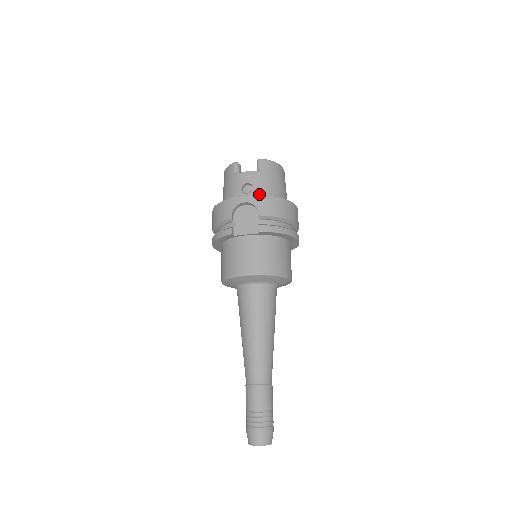
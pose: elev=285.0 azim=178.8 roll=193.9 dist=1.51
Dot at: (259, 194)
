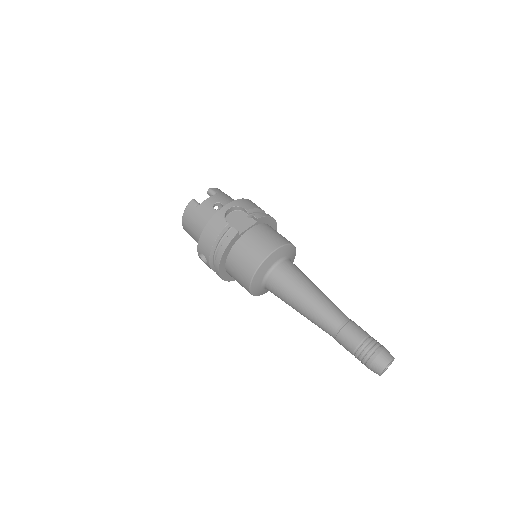
Dot at: occluded
